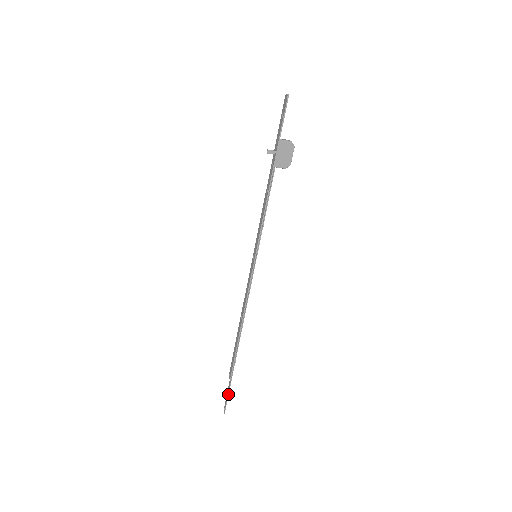
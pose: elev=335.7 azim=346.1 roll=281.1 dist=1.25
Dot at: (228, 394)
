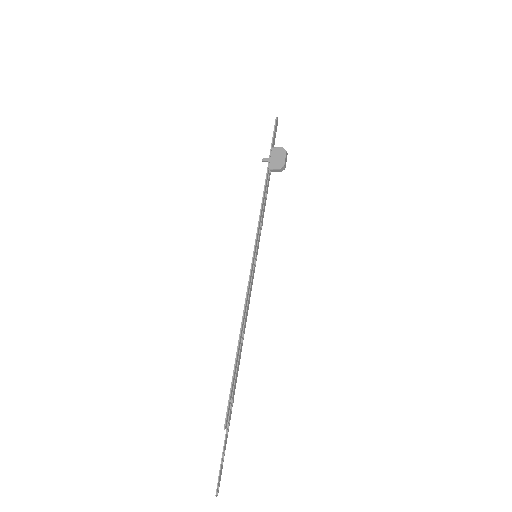
Dot at: (222, 457)
